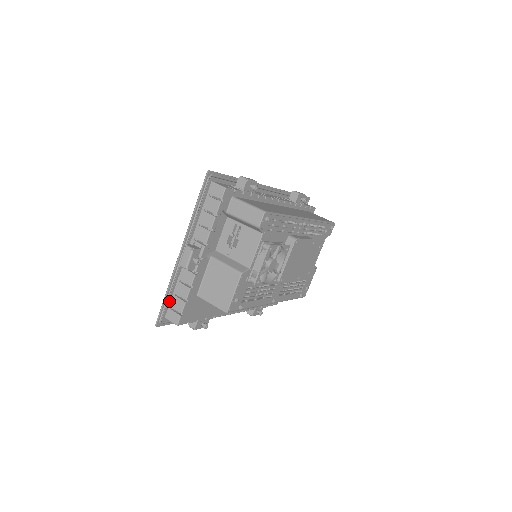
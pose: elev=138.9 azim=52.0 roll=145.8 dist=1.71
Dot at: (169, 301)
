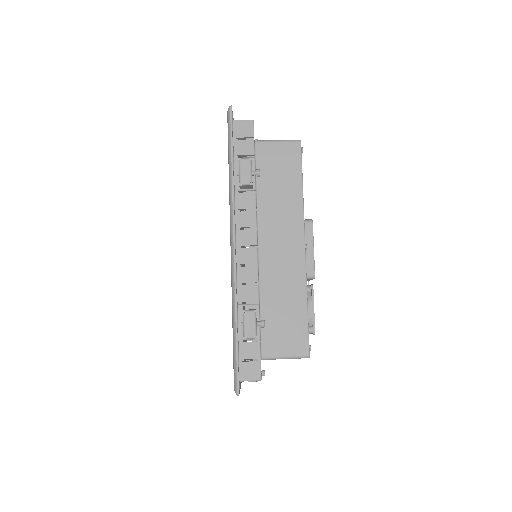
Dot at: occluded
